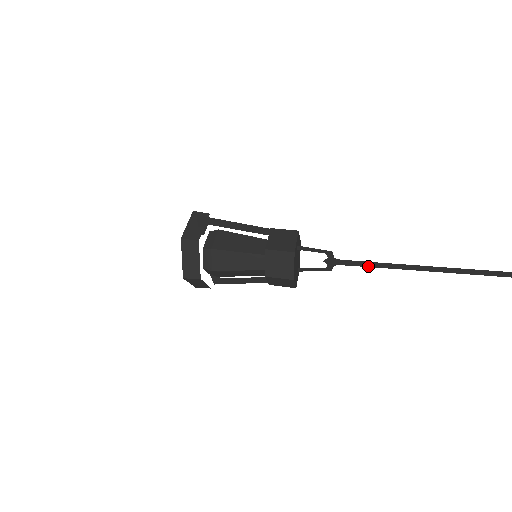
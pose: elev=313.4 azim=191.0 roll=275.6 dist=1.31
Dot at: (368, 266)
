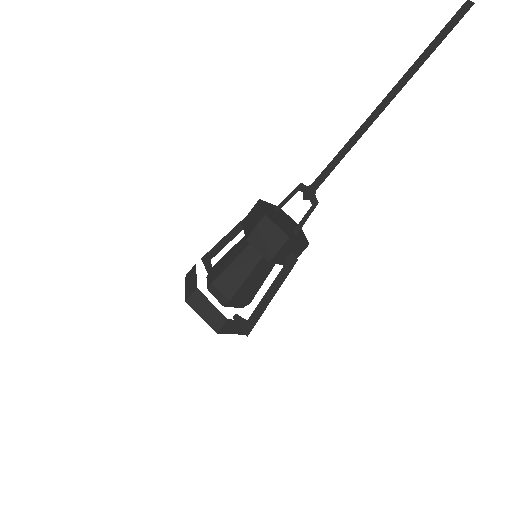
Dot at: (339, 162)
